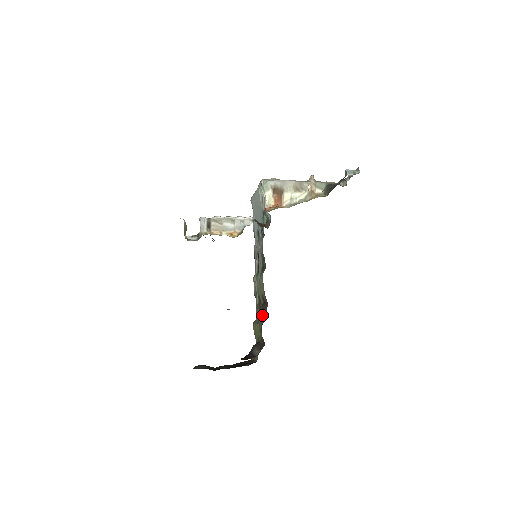
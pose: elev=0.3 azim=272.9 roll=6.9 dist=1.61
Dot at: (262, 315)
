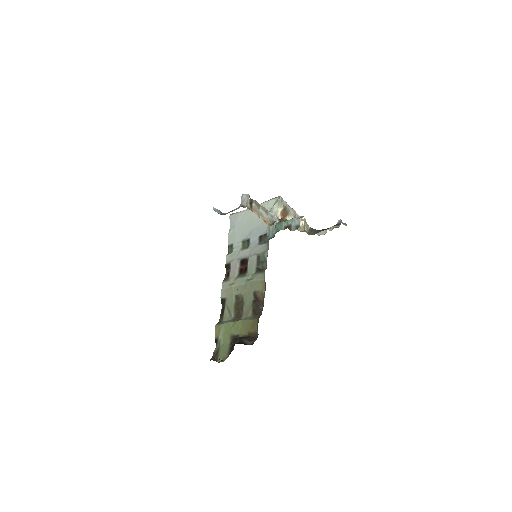
Dot at: (252, 311)
